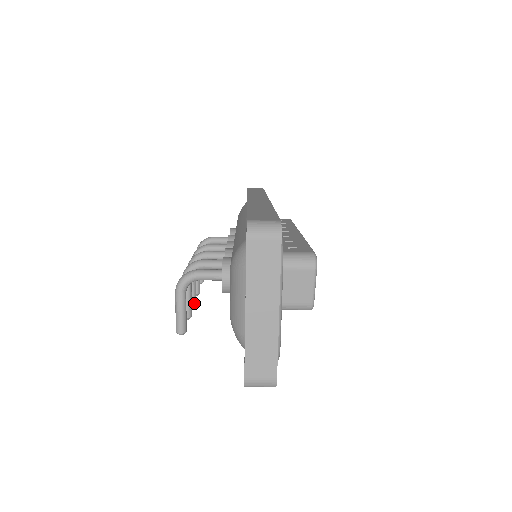
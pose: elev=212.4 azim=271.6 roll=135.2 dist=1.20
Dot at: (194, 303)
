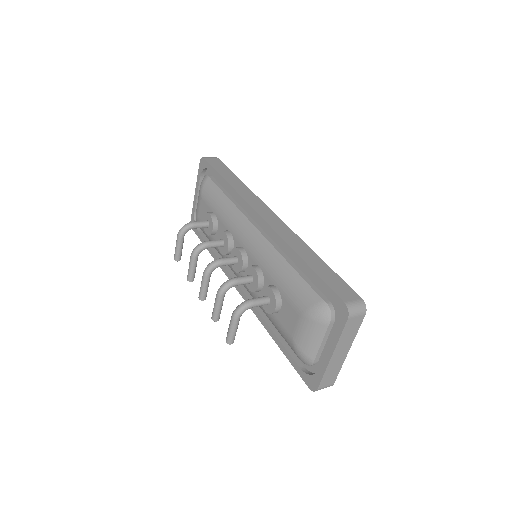
Dot at: occluded
